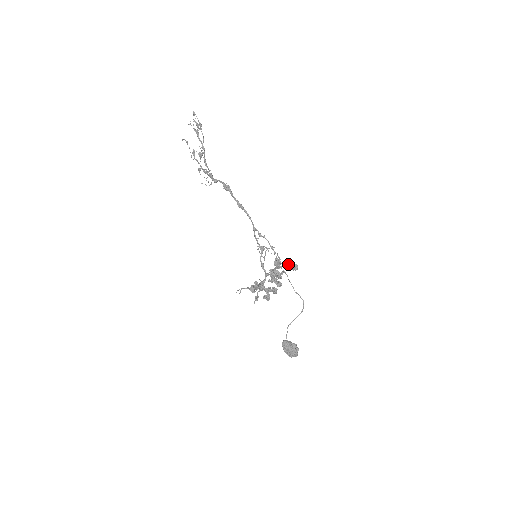
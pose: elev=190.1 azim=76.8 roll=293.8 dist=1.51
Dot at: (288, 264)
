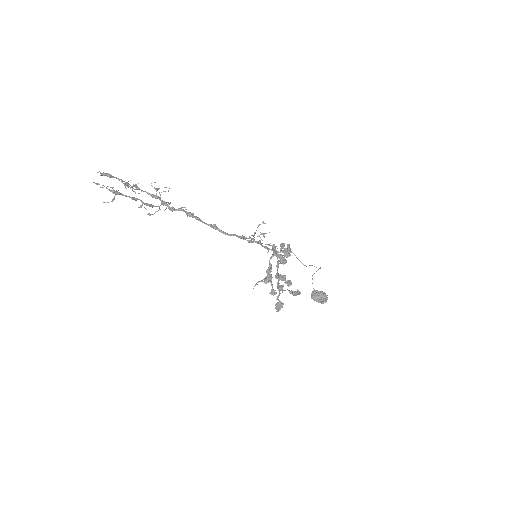
Dot at: (290, 292)
